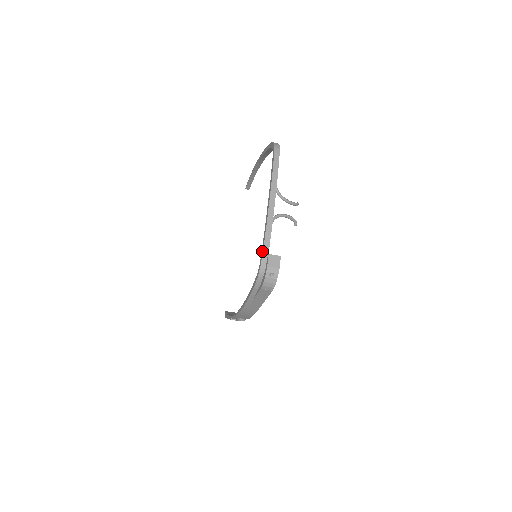
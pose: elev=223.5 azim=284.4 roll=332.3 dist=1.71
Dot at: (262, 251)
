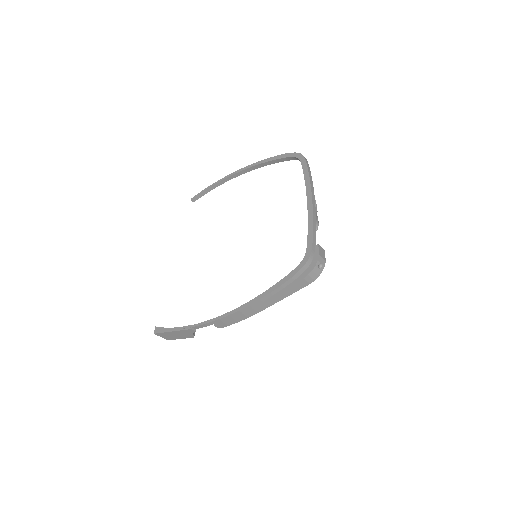
Dot at: (311, 240)
